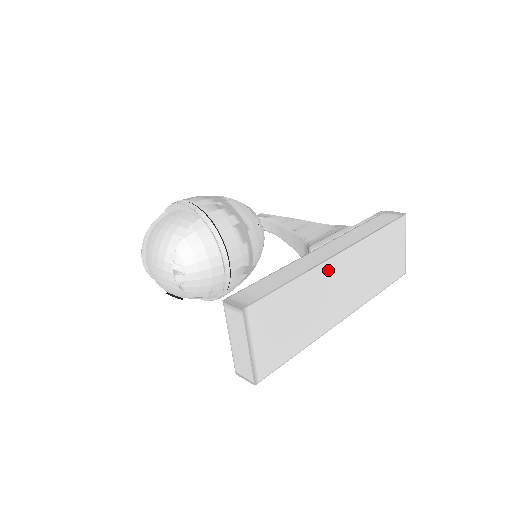
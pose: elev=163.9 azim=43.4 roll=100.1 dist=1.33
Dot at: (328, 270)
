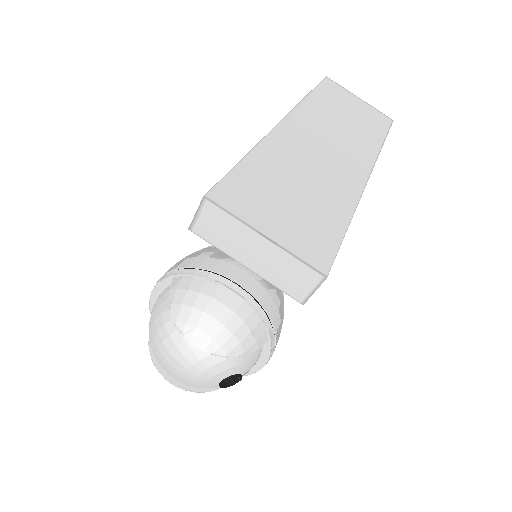
Dot at: (288, 136)
